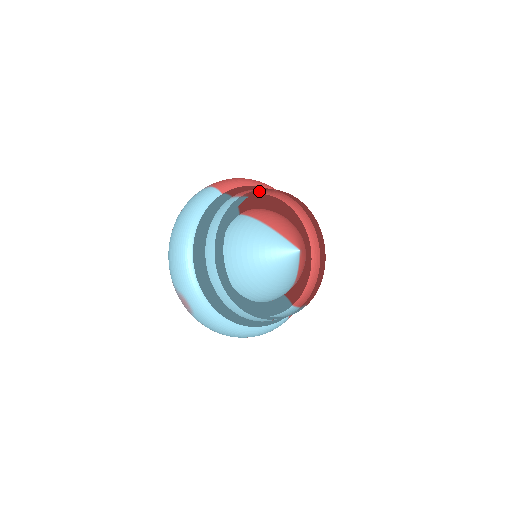
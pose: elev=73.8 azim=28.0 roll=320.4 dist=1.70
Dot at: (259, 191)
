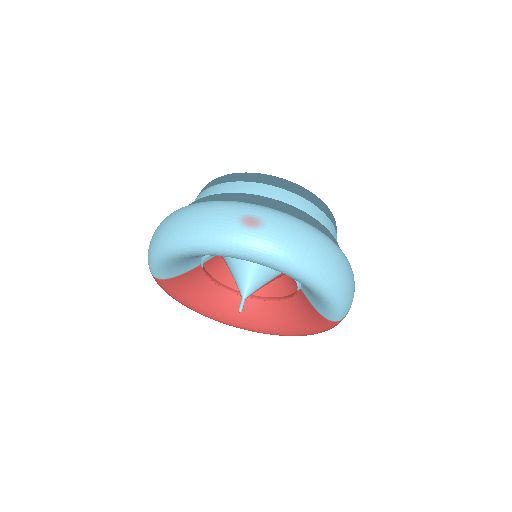
Dot at: occluded
